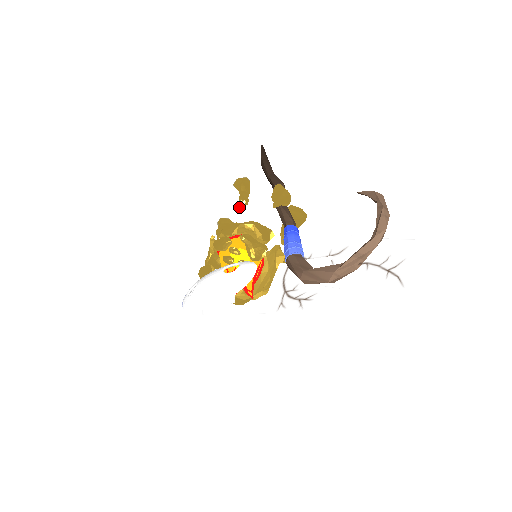
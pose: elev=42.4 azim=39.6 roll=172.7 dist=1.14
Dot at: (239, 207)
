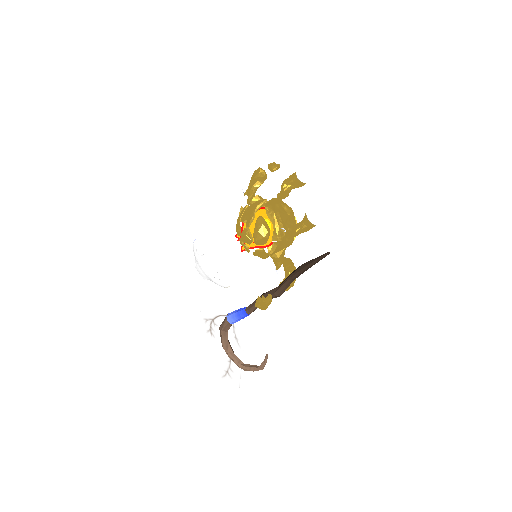
Dot at: (285, 230)
